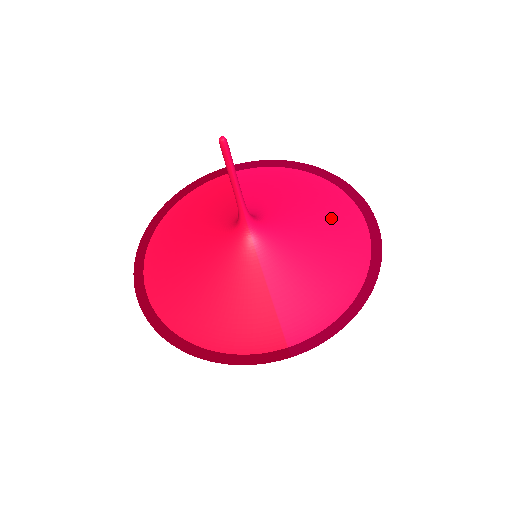
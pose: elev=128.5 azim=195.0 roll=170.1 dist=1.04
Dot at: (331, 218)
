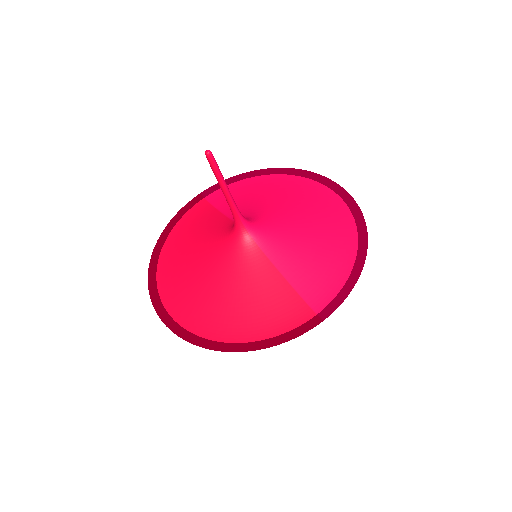
Dot at: (309, 202)
